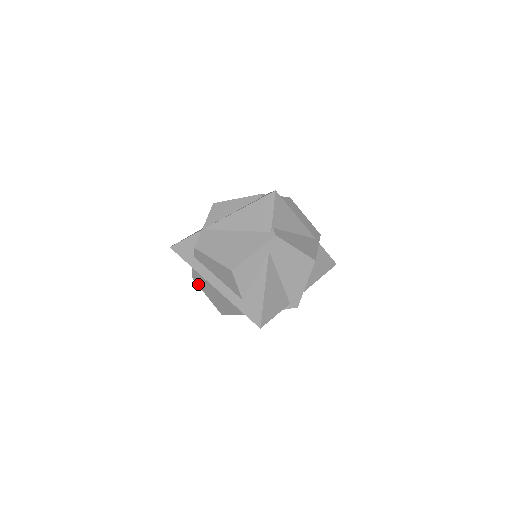
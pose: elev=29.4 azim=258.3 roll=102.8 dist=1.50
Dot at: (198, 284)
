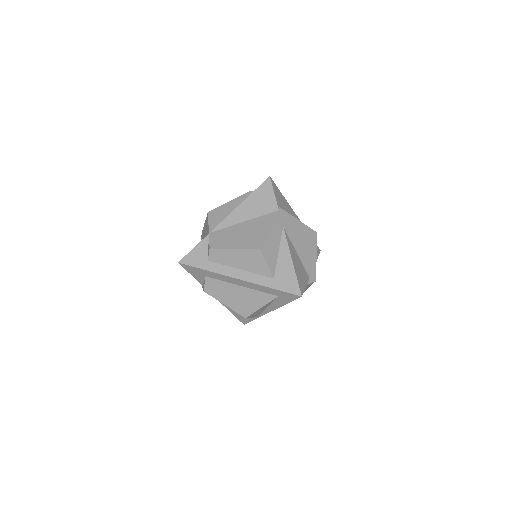
Dot at: (213, 295)
